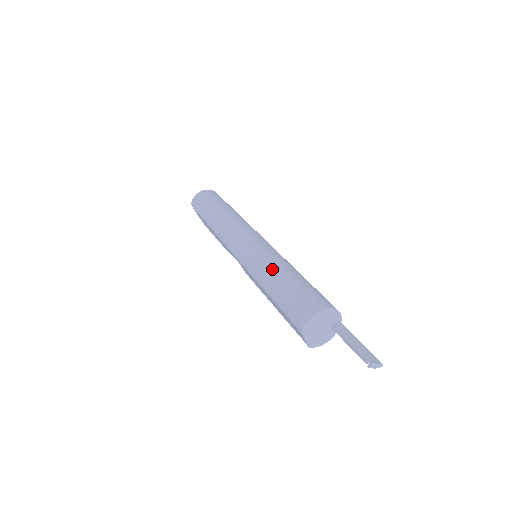
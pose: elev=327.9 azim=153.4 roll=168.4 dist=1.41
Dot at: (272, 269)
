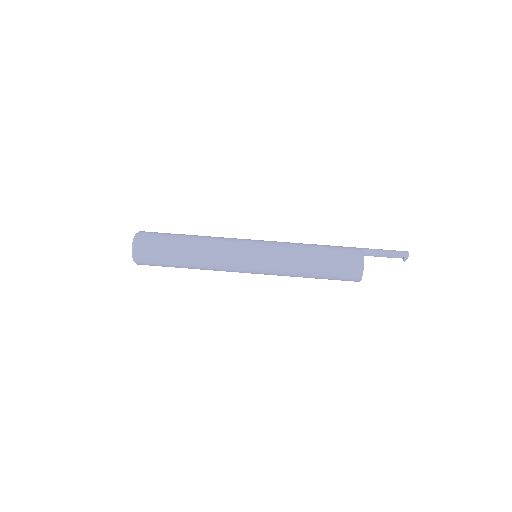
Dot at: (300, 271)
